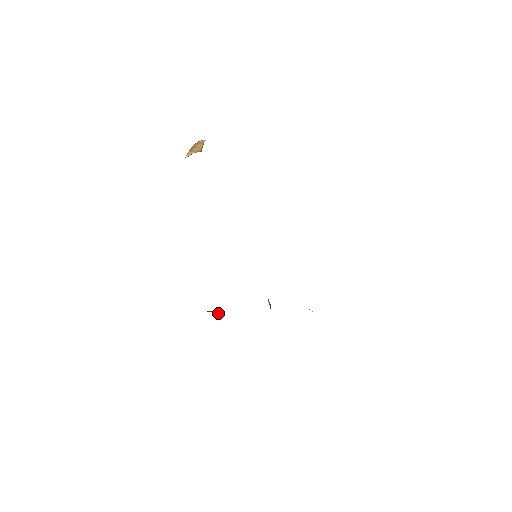
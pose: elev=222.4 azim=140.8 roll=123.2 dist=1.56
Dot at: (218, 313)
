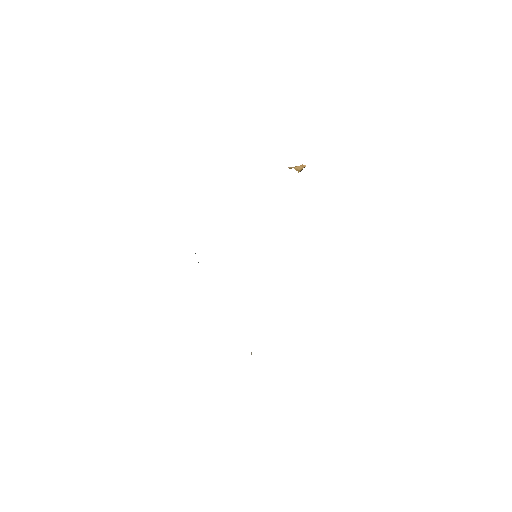
Dot at: occluded
